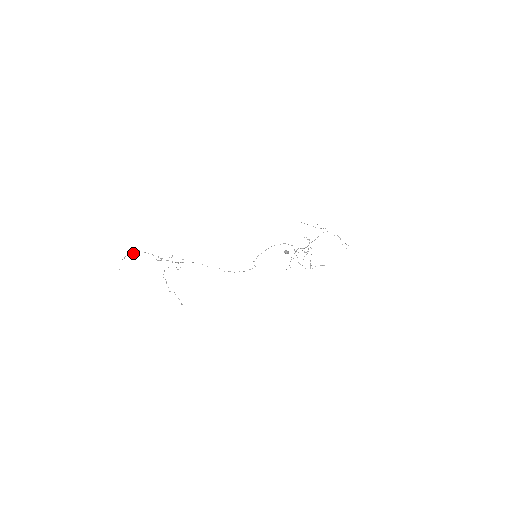
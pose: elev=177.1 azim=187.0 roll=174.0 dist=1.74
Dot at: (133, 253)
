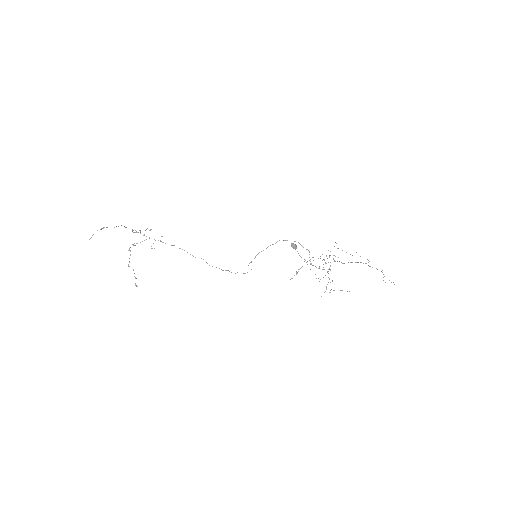
Dot at: occluded
